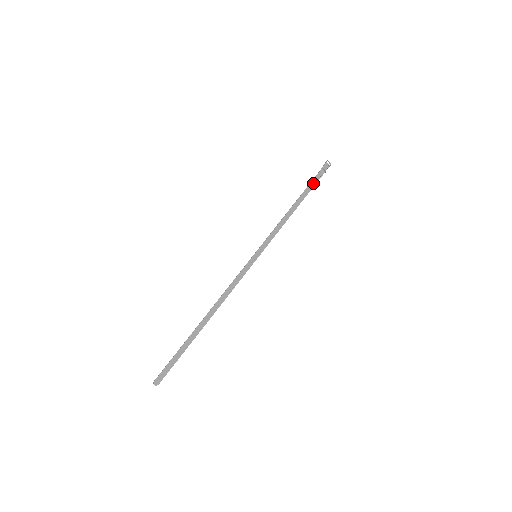
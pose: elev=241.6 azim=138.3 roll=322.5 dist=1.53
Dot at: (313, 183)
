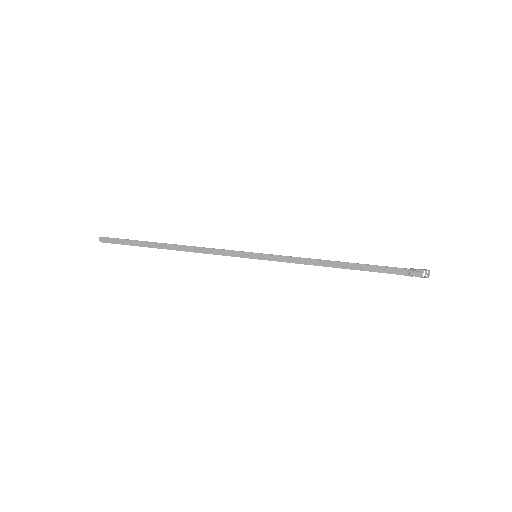
Dot at: (385, 269)
